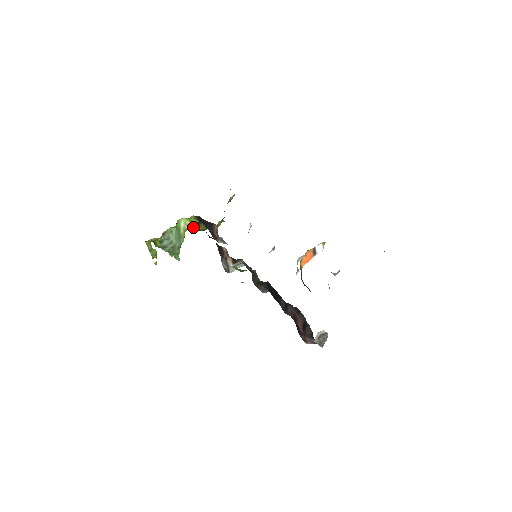
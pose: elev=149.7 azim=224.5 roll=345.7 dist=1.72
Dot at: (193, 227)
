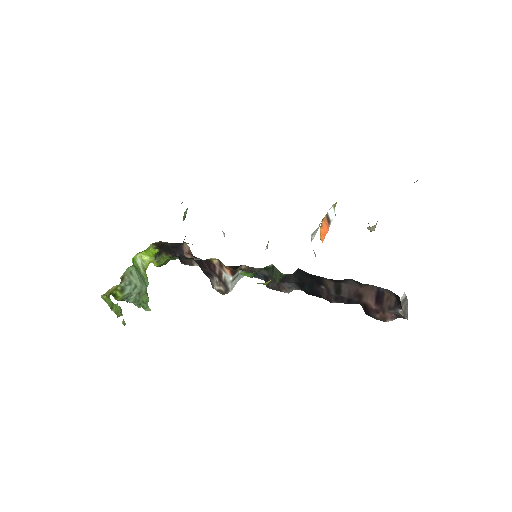
Dot at: (153, 262)
